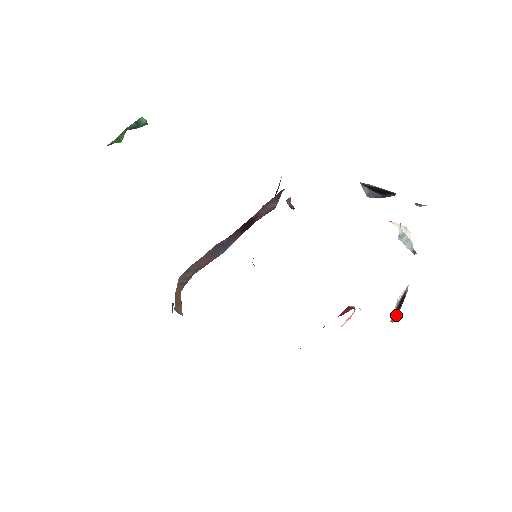
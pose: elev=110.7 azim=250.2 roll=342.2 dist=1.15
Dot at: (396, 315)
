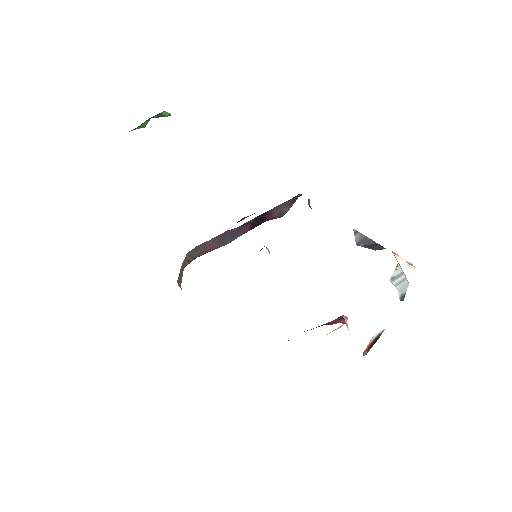
Dot at: (367, 351)
